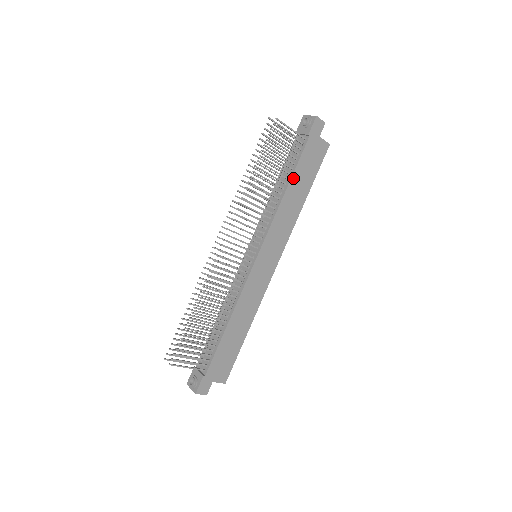
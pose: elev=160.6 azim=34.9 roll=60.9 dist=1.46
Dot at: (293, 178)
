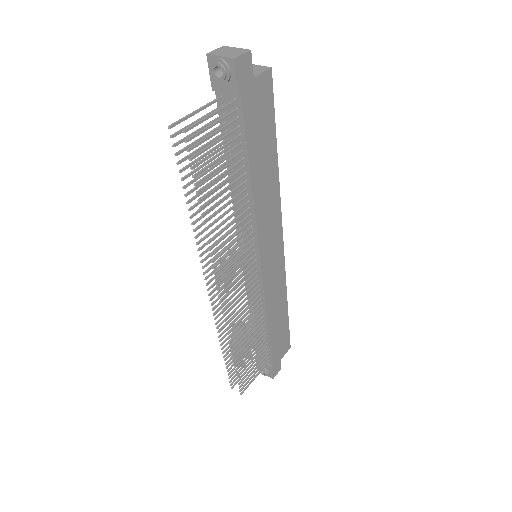
Dot at: (251, 163)
